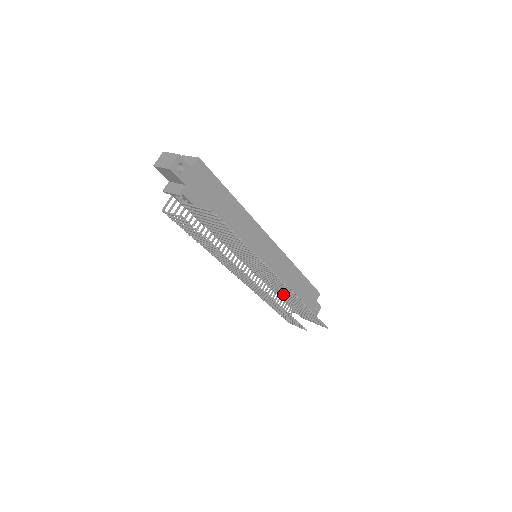
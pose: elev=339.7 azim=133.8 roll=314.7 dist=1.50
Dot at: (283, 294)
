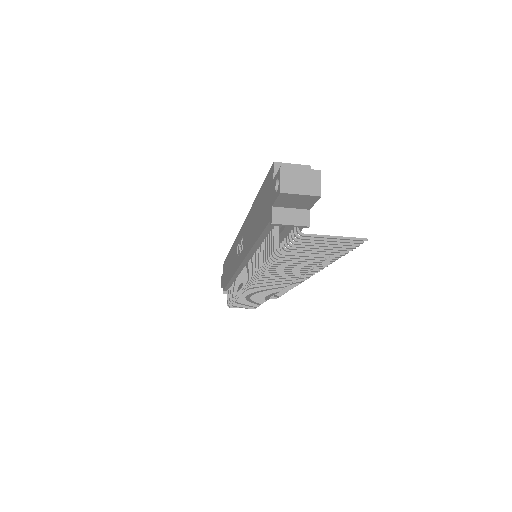
Dot at: occluded
